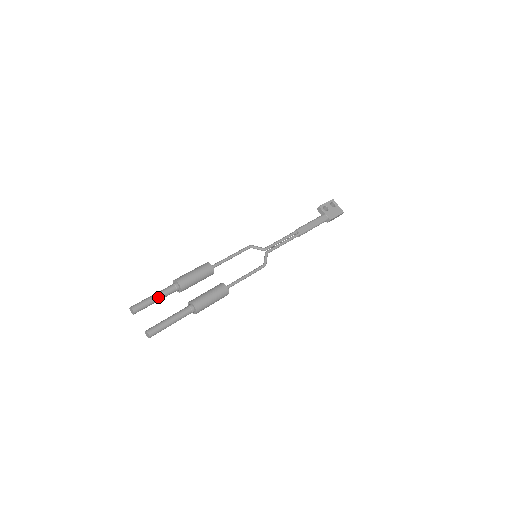
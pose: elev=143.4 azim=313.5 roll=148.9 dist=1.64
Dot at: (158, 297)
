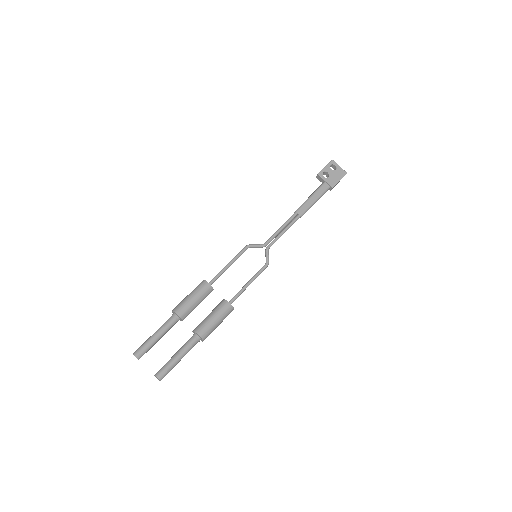
Dot at: (159, 335)
